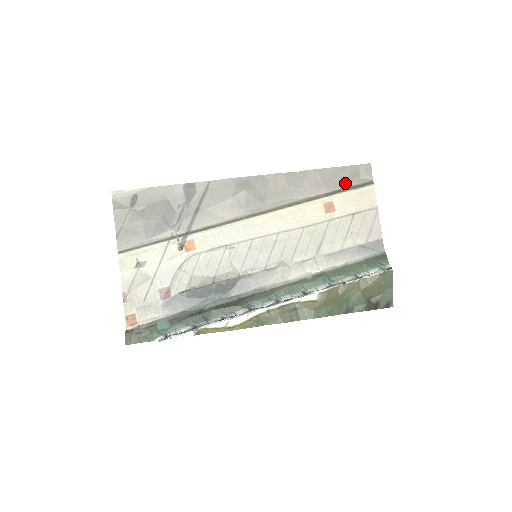
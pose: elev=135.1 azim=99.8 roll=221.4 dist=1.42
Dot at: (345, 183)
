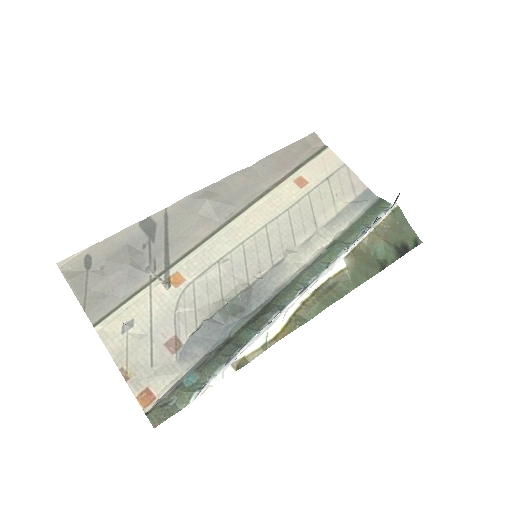
Dot at: (302, 157)
